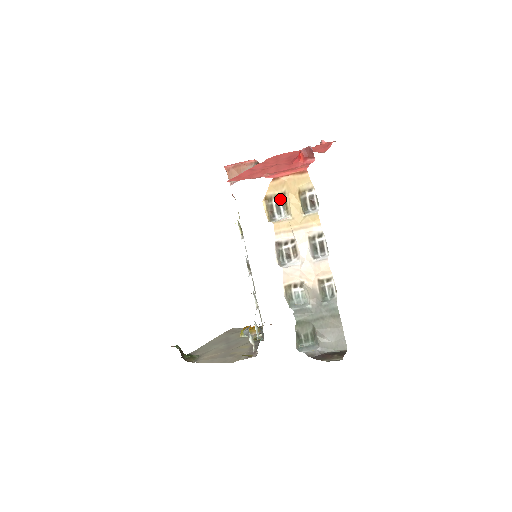
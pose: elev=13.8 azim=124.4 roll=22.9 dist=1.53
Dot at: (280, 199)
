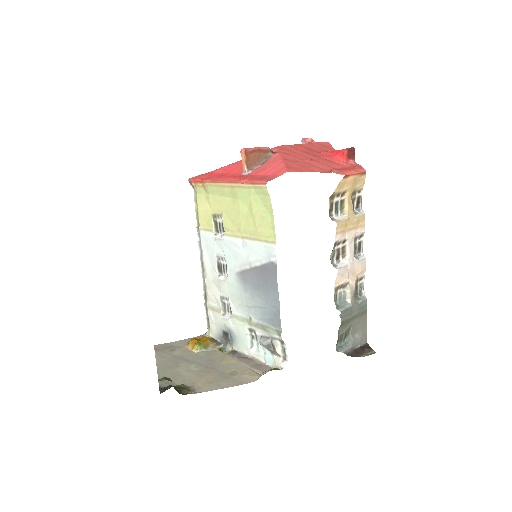
Dot at: (340, 198)
